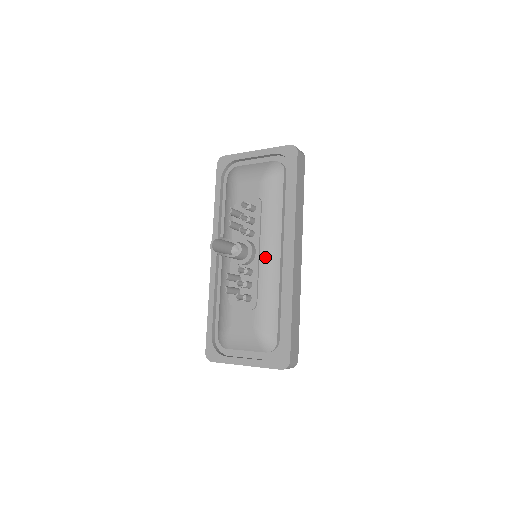
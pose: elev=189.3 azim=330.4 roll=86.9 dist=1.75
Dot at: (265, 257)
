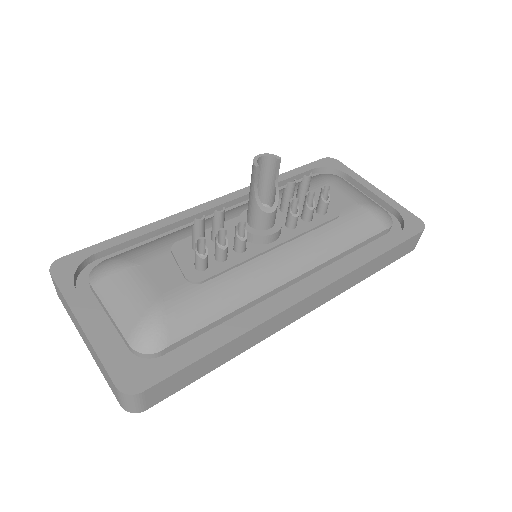
Dot at: (276, 258)
